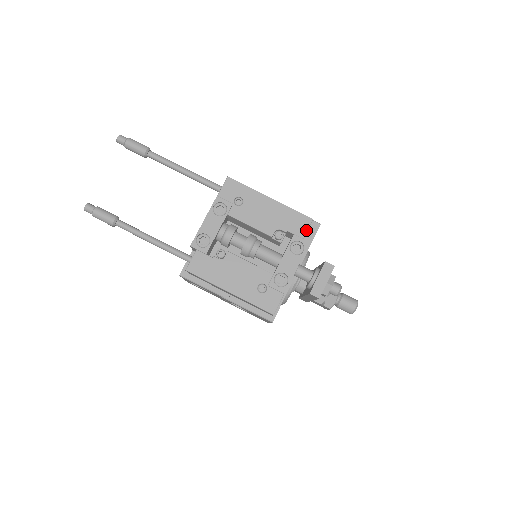
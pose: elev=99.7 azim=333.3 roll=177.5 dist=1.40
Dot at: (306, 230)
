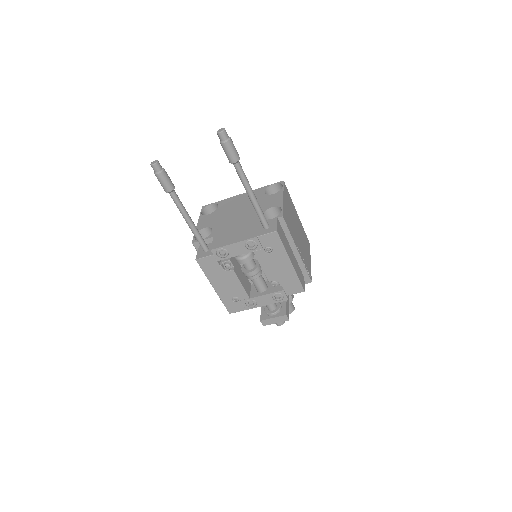
Dot at: (294, 293)
